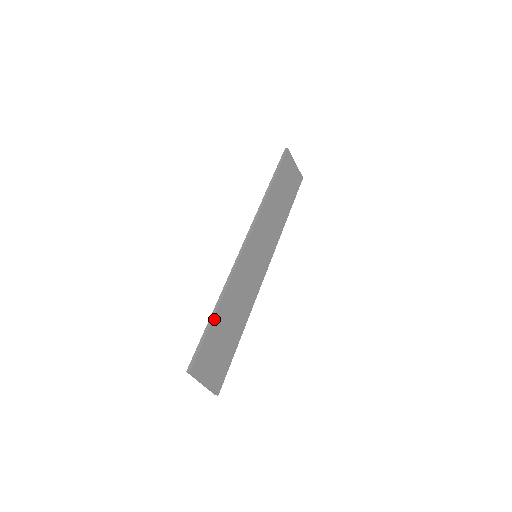
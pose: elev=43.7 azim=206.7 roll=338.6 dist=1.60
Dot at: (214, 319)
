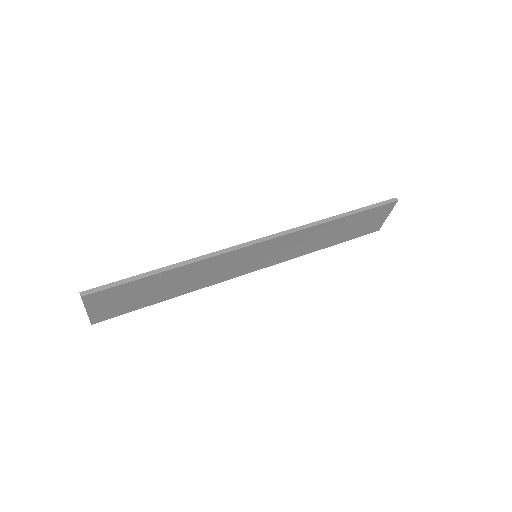
Dot at: (154, 275)
